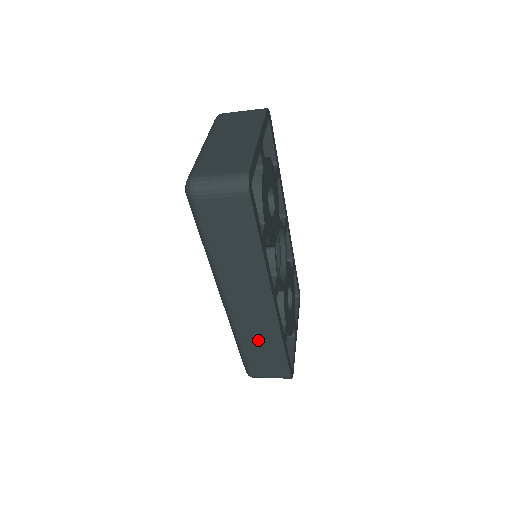
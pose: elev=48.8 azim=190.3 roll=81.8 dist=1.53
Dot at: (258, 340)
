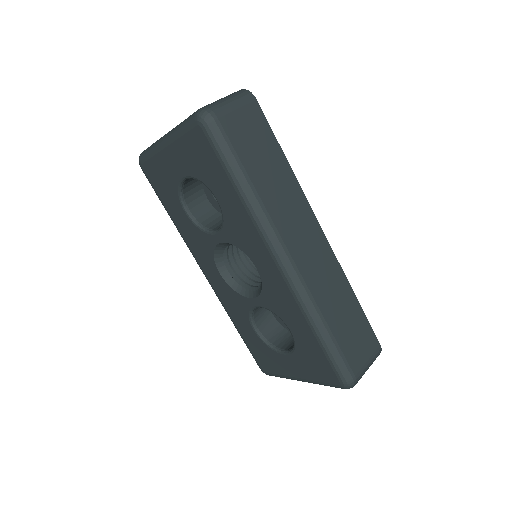
Dot at: (334, 302)
